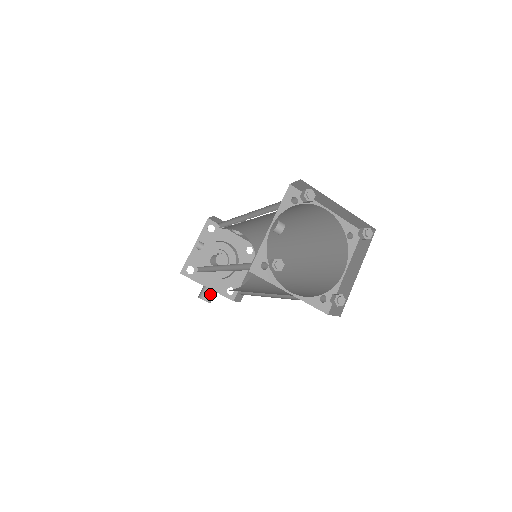
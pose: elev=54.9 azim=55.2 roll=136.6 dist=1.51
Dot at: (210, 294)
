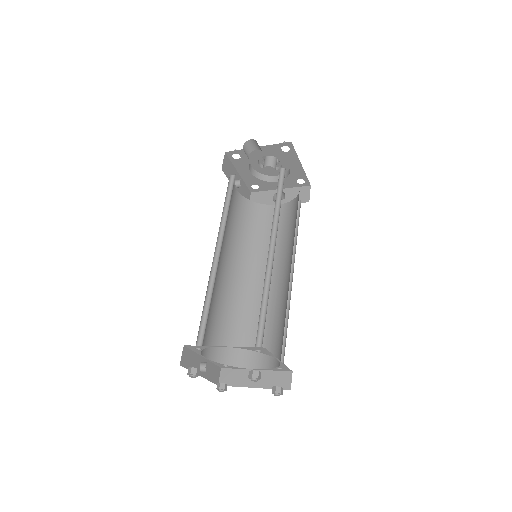
Dot at: occluded
